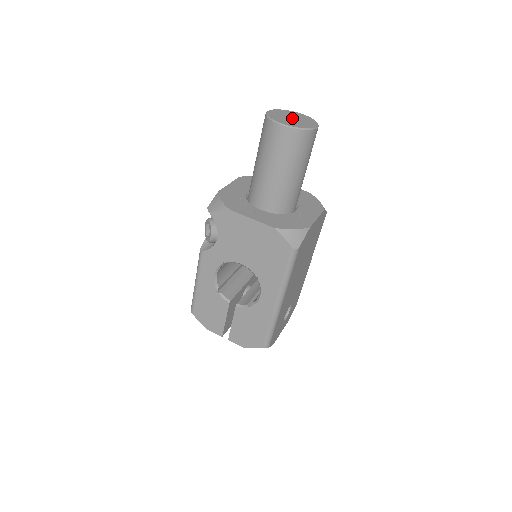
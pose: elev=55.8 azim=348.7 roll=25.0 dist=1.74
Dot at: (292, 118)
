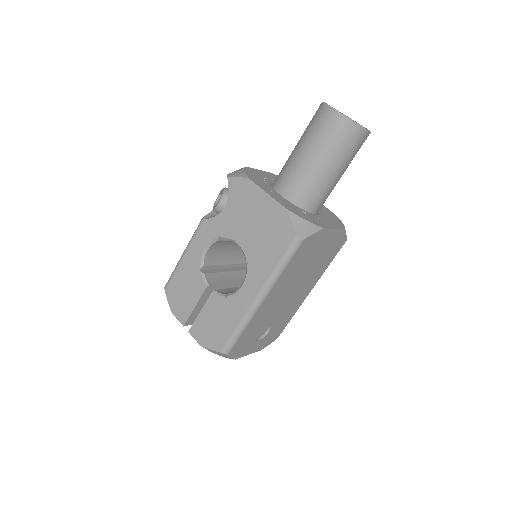
Dot at: occluded
